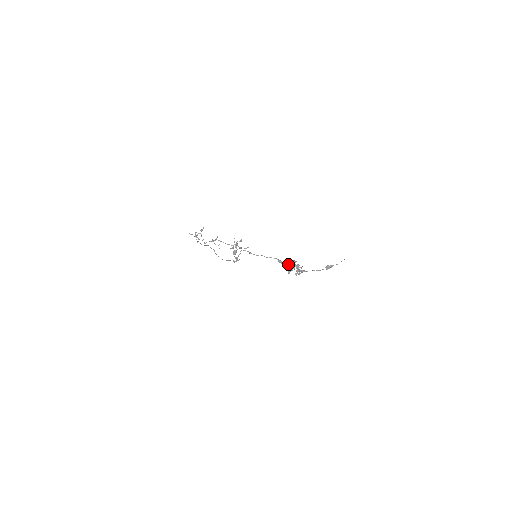
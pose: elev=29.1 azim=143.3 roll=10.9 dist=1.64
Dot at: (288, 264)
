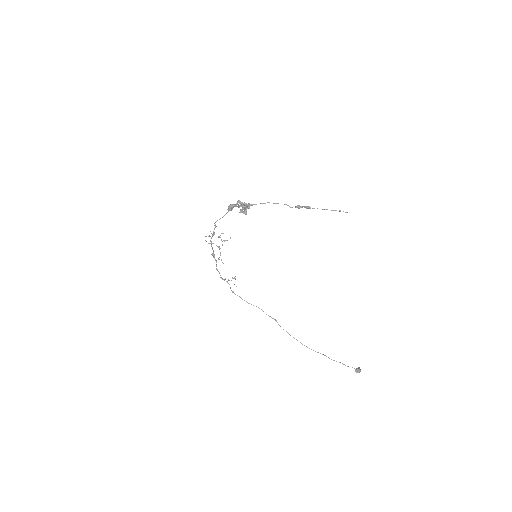
Dot at: (245, 214)
